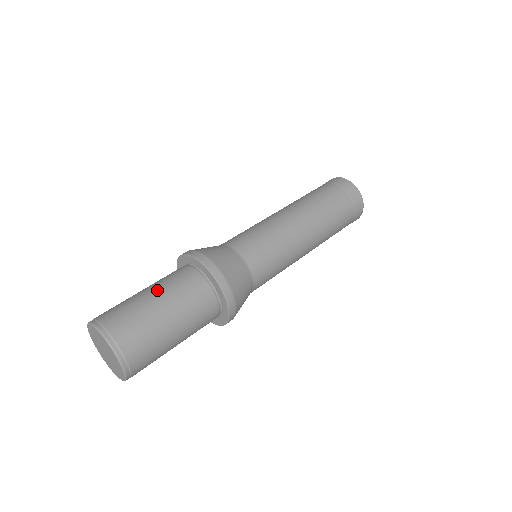
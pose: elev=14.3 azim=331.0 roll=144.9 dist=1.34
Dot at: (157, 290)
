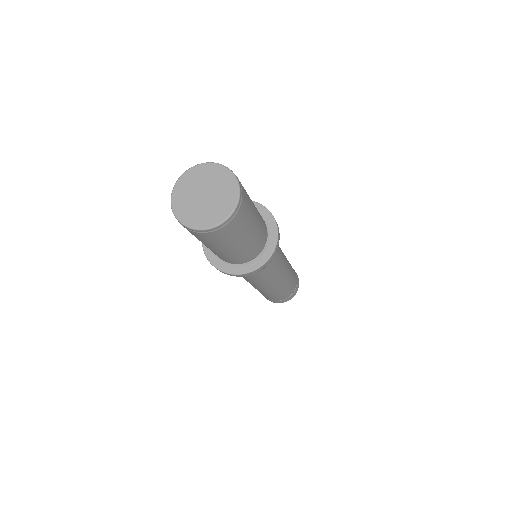
Dot at: occluded
